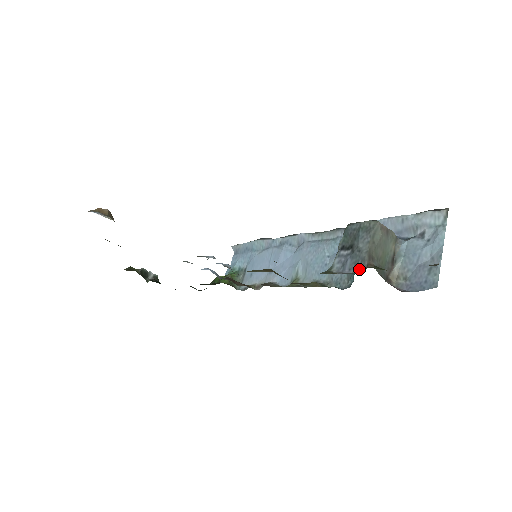
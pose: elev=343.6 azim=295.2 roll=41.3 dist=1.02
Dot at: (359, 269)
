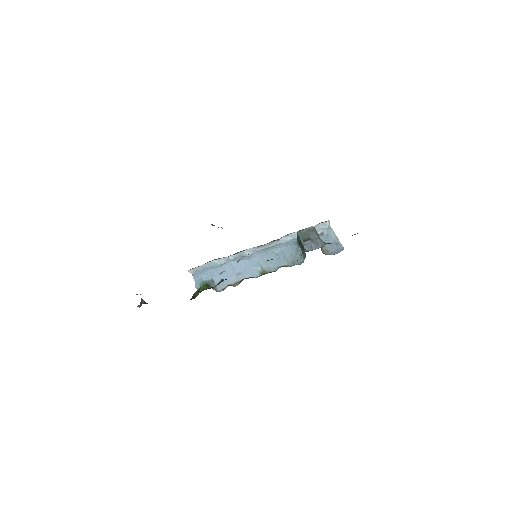
Dot at: (321, 246)
